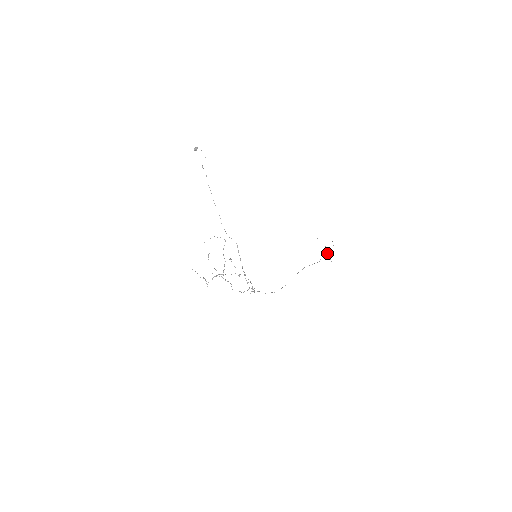
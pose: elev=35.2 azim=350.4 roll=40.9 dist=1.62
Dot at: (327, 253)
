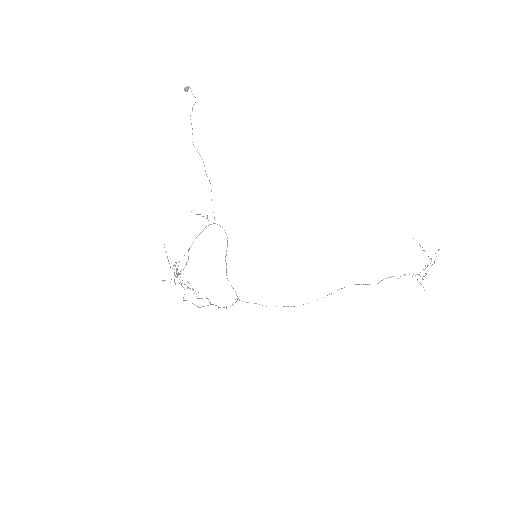
Dot at: (425, 265)
